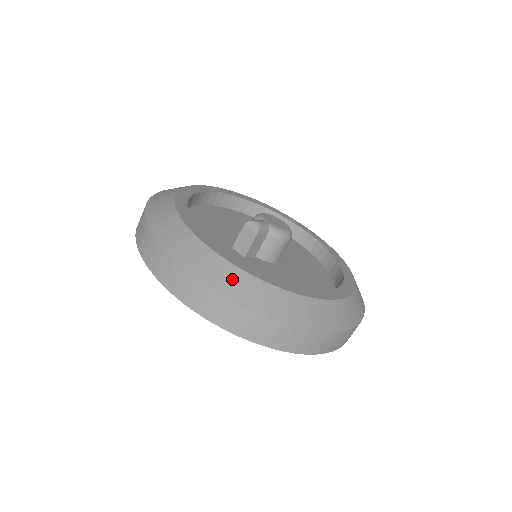
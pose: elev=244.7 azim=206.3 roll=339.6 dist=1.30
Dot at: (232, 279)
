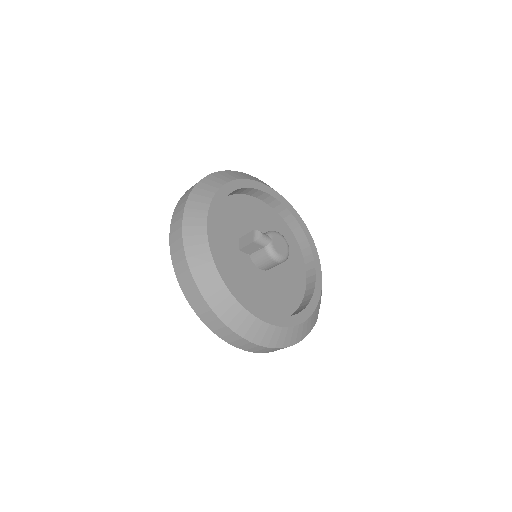
Dot at: (200, 253)
